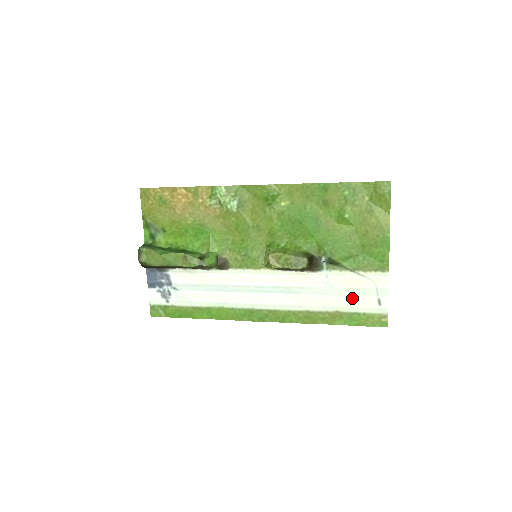
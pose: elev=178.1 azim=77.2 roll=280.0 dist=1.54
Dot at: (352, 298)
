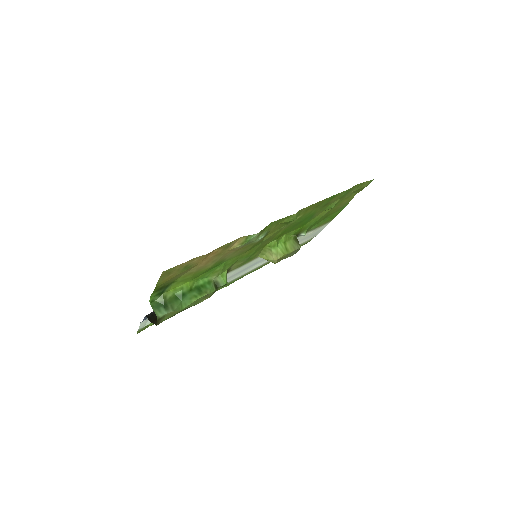
Dot at: (302, 241)
